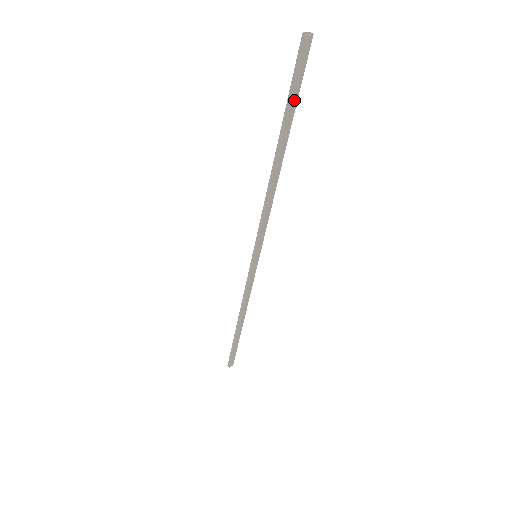
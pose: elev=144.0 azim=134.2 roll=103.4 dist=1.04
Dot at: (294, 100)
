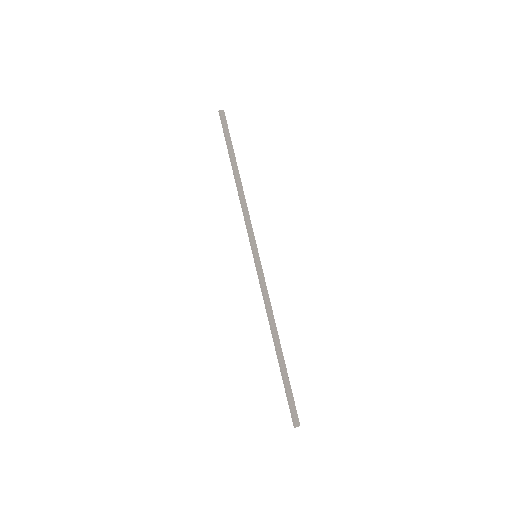
Dot at: (228, 140)
